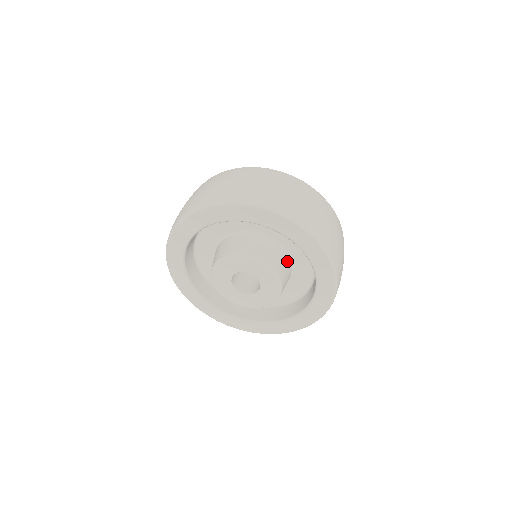
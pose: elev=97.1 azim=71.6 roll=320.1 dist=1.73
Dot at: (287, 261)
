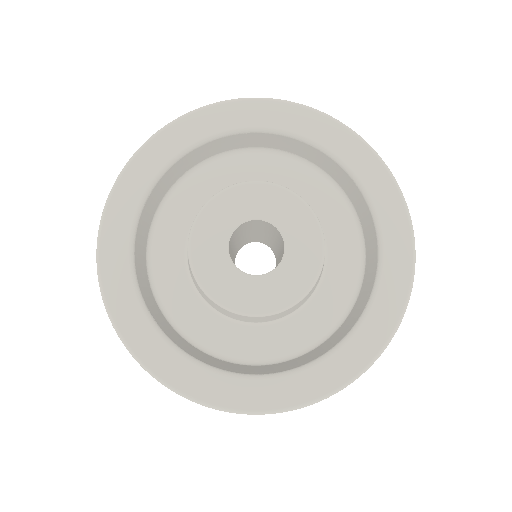
Dot at: occluded
